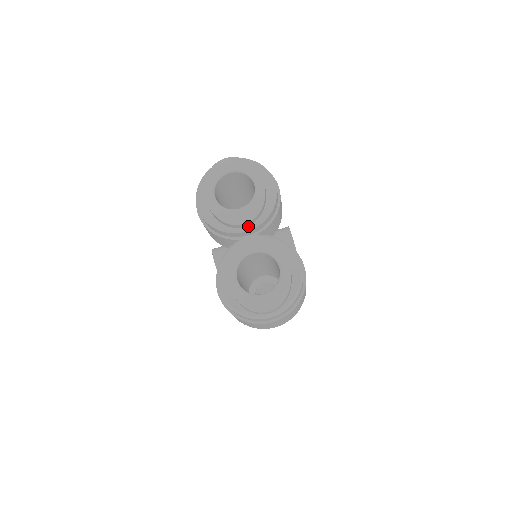
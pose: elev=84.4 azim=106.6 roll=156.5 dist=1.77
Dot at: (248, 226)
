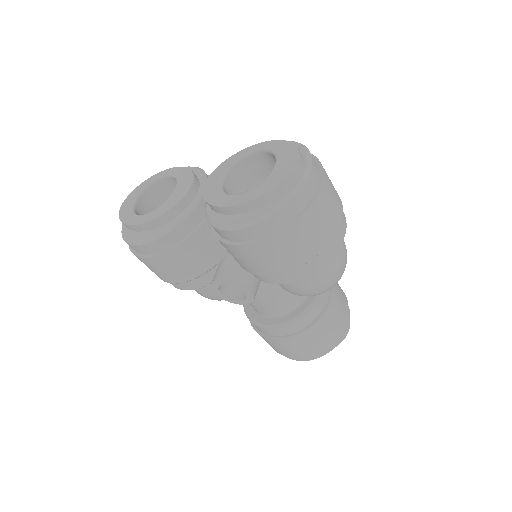
Dot at: (198, 191)
